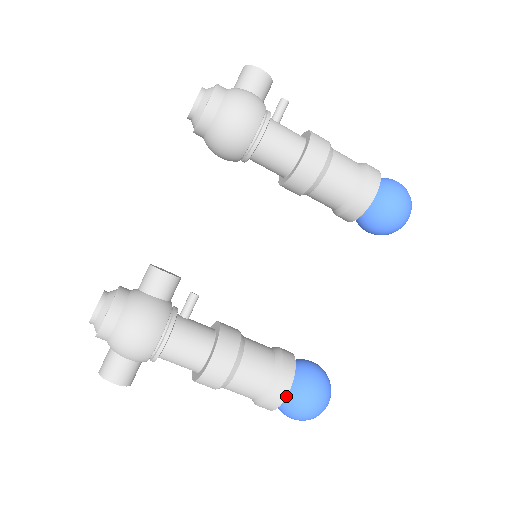
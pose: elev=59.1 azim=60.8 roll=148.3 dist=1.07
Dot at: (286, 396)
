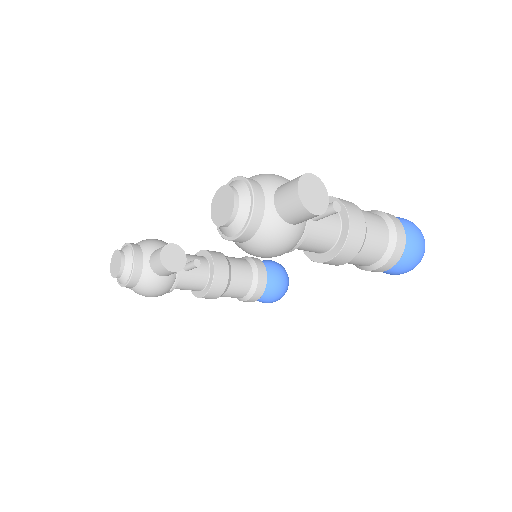
Dot at: occluded
